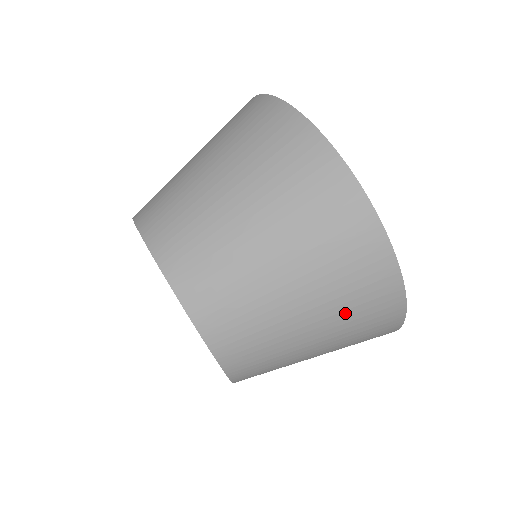
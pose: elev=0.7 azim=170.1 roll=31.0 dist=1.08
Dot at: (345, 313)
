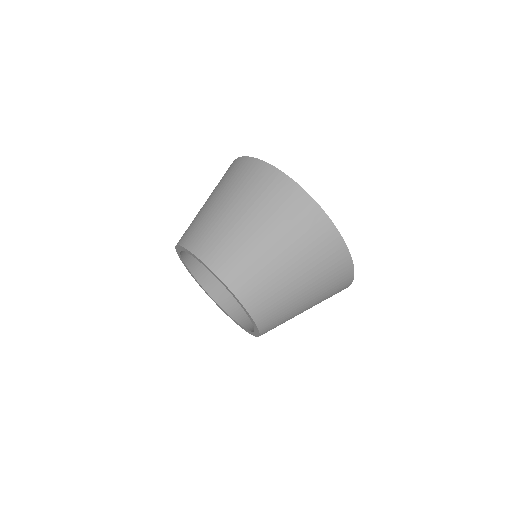
Dot at: (320, 275)
